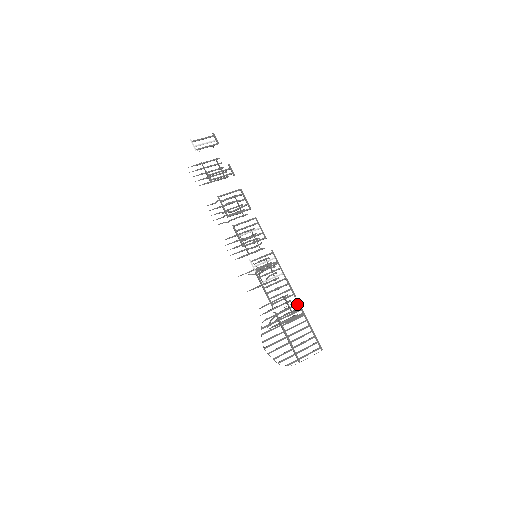
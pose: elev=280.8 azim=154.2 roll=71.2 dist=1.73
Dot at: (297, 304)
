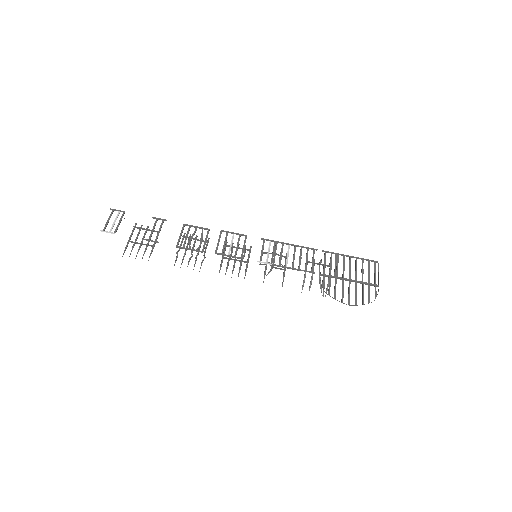
Dot at: (325, 253)
